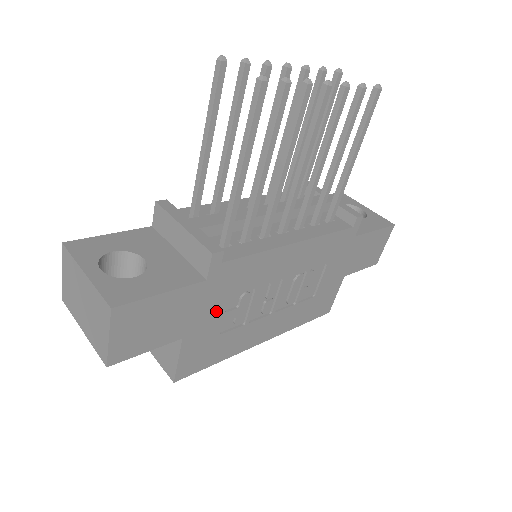
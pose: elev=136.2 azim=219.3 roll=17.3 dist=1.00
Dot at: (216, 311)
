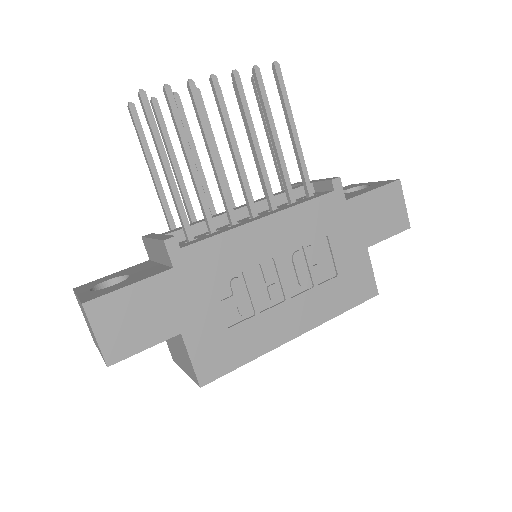
Dot at: (206, 301)
